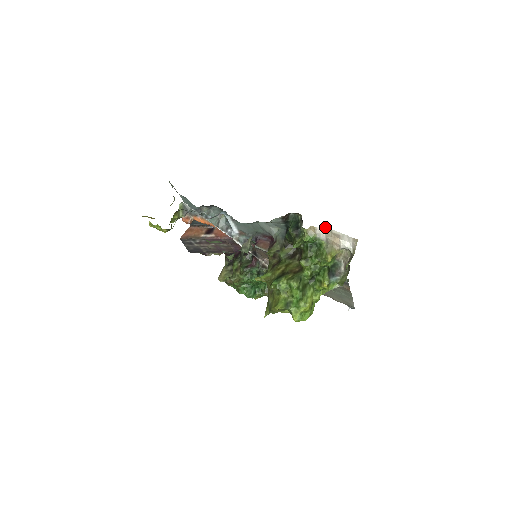
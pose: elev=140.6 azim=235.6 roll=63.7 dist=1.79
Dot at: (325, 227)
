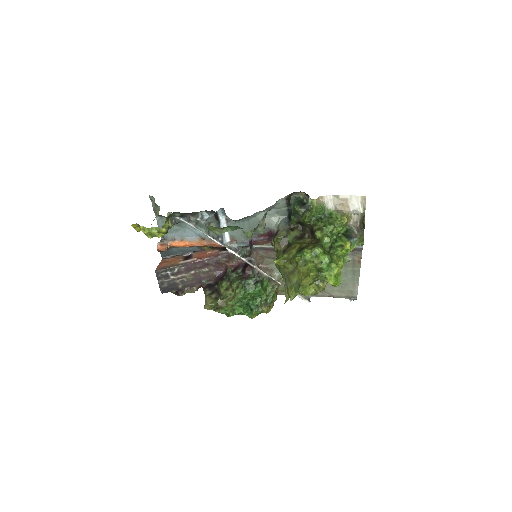
Dot at: (332, 195)
